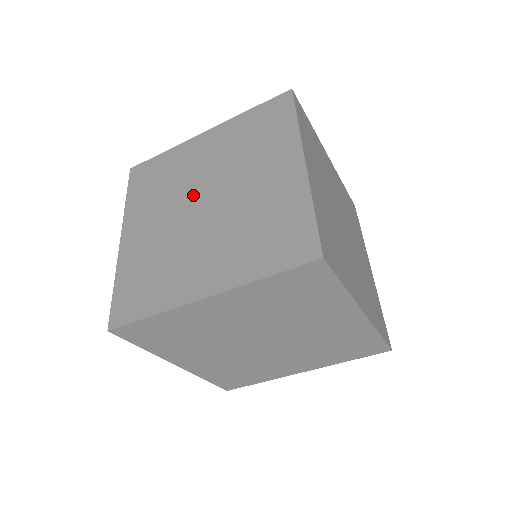
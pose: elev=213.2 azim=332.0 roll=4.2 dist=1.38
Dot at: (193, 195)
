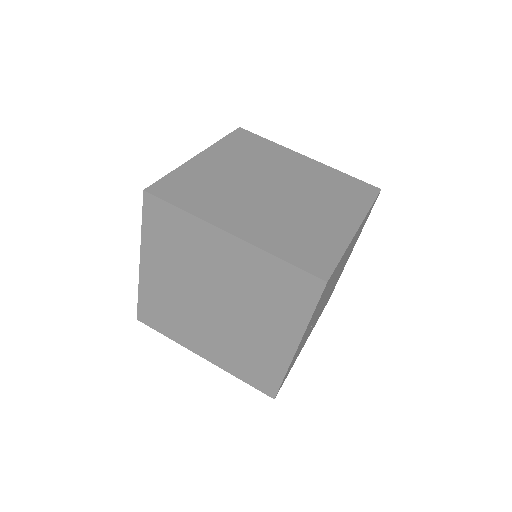
Dot at: (257, 188)
